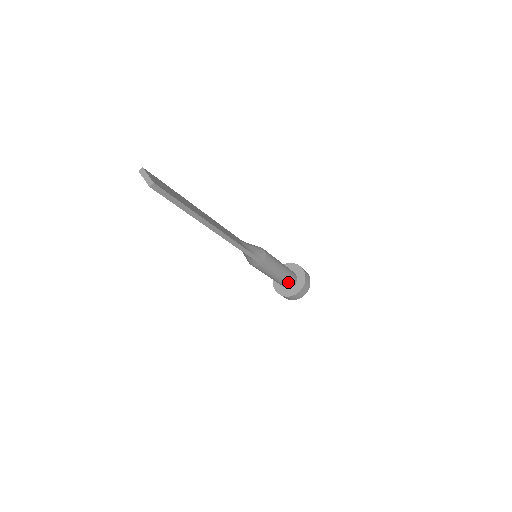
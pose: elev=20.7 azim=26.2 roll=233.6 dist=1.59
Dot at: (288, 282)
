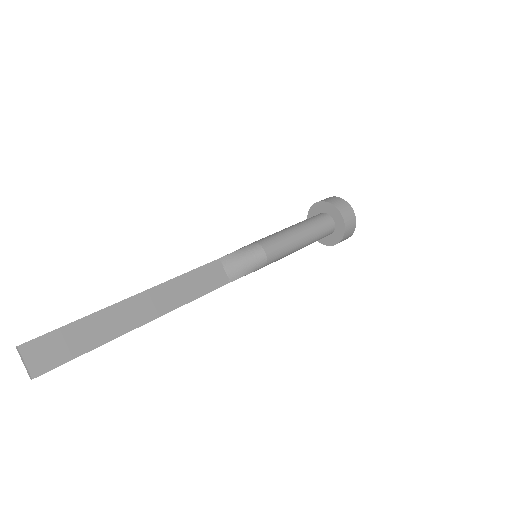
Dot at: (319, 239)
